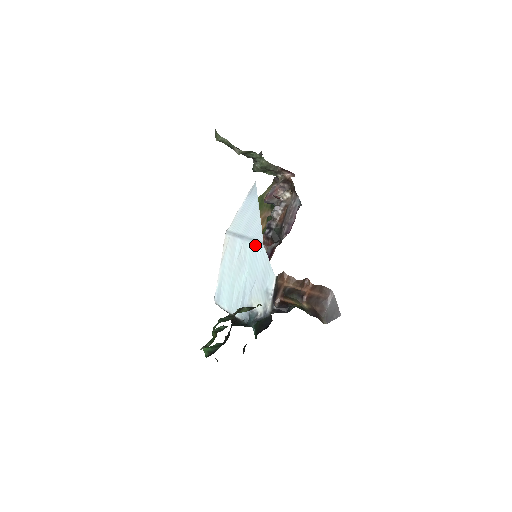
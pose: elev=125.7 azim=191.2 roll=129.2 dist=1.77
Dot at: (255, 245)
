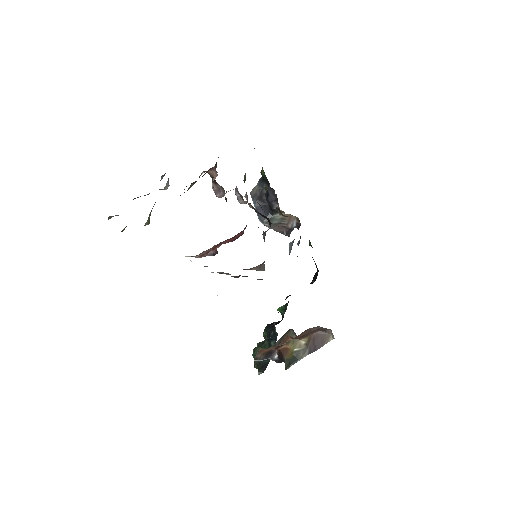
Dot at: occluded
